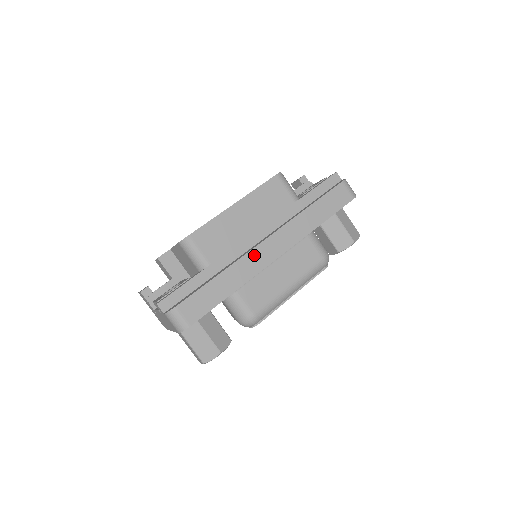
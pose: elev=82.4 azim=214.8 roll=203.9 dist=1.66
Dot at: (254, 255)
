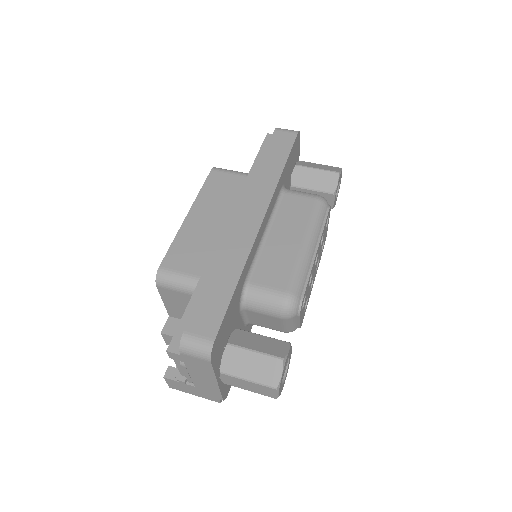
Dot at: (235, 233)
